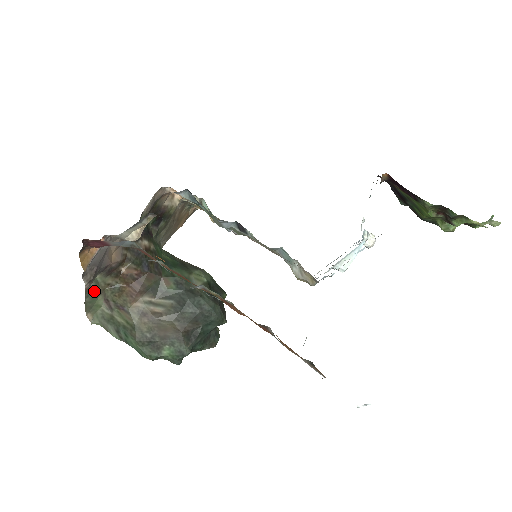
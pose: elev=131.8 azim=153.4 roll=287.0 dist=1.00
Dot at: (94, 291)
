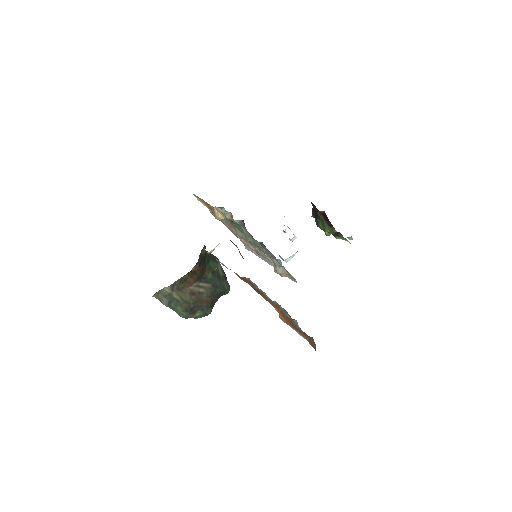
Dot at: occluded
